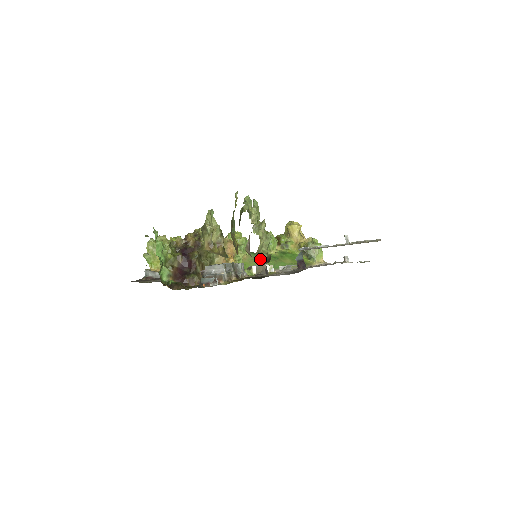
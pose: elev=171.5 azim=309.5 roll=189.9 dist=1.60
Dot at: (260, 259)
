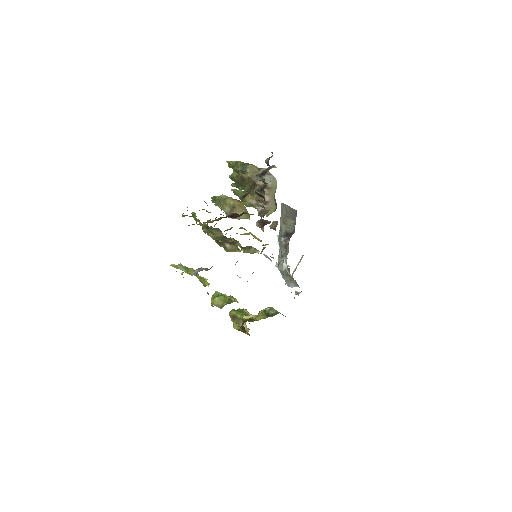
Dot at: (274, 190)
